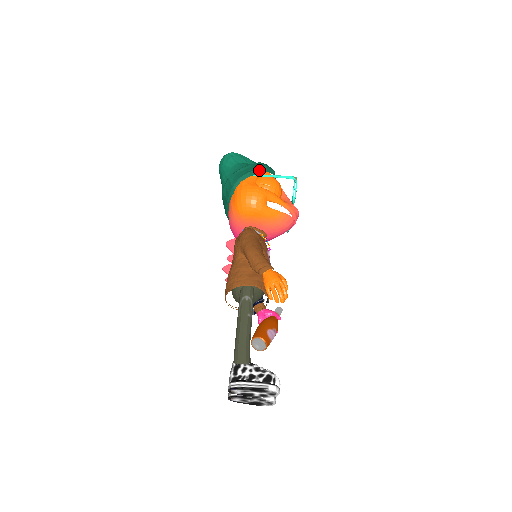
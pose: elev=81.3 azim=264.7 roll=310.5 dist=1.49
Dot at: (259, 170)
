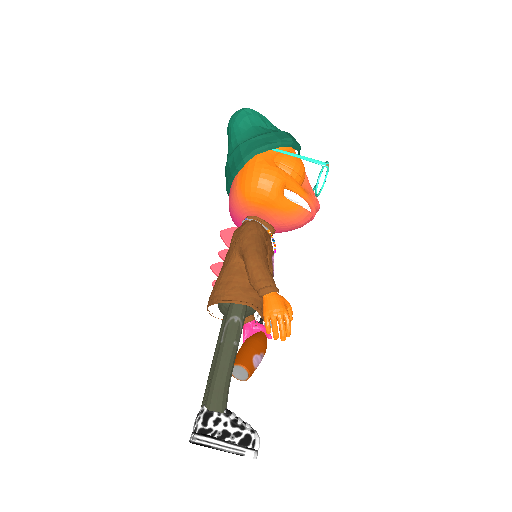
Dot at: (282, 143)
